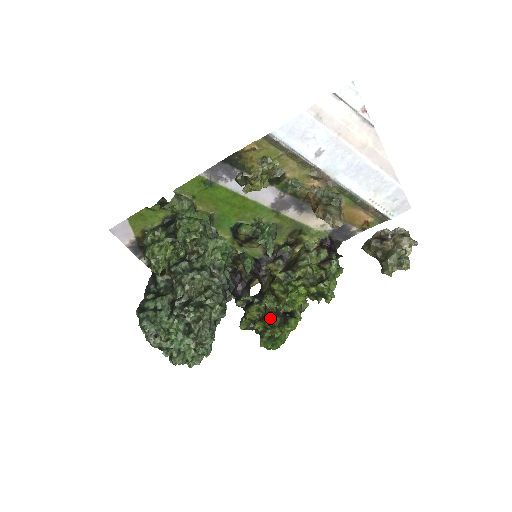
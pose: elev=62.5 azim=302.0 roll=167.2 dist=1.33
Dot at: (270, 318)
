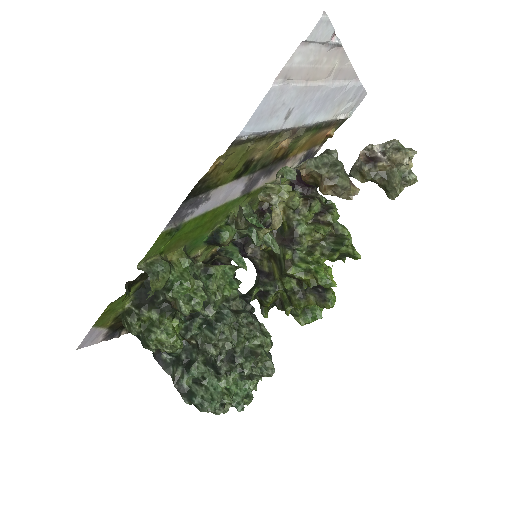
Dot at: (301, 300)
